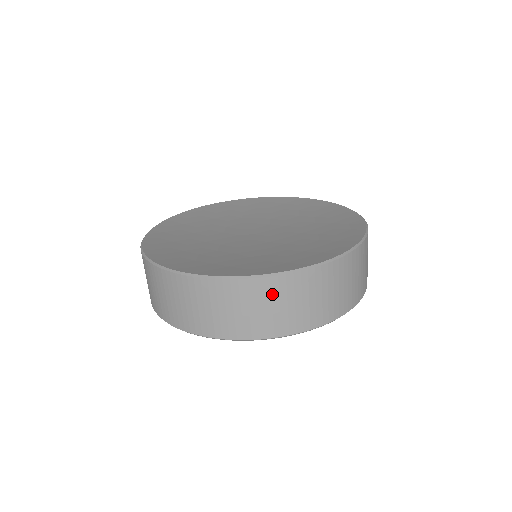
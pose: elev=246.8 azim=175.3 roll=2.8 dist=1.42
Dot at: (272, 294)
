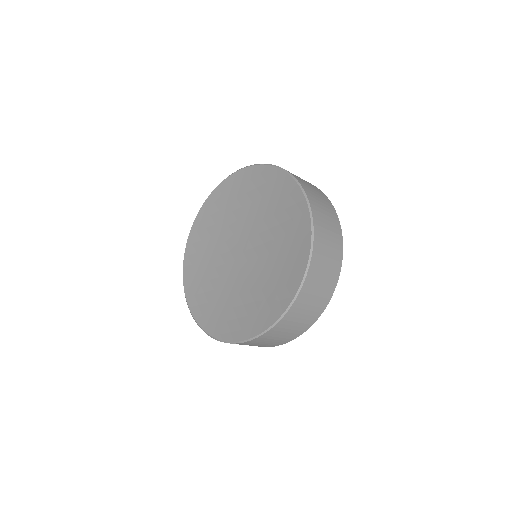
Dot at: (297, 312)
